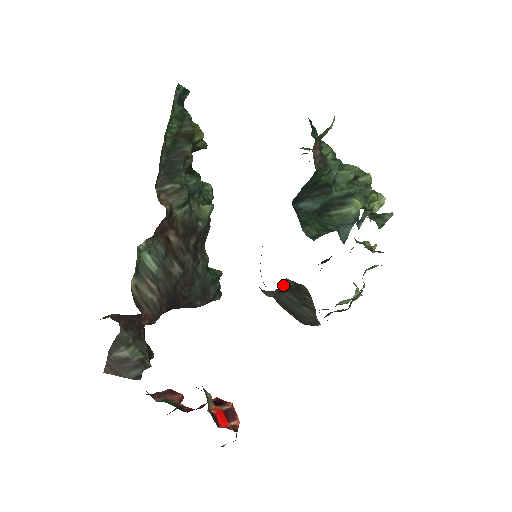
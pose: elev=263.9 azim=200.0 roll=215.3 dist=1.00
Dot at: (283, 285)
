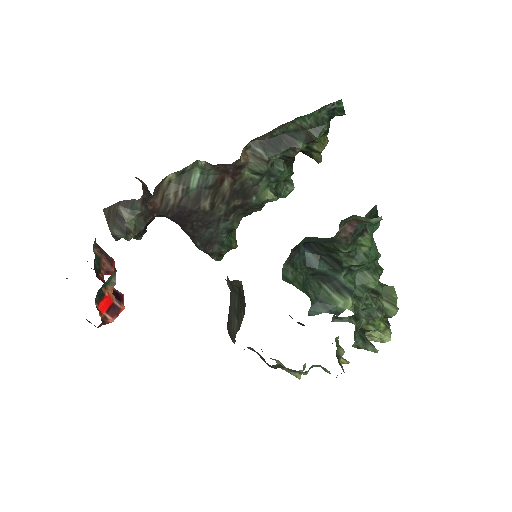
Dot at: (237, 284)
